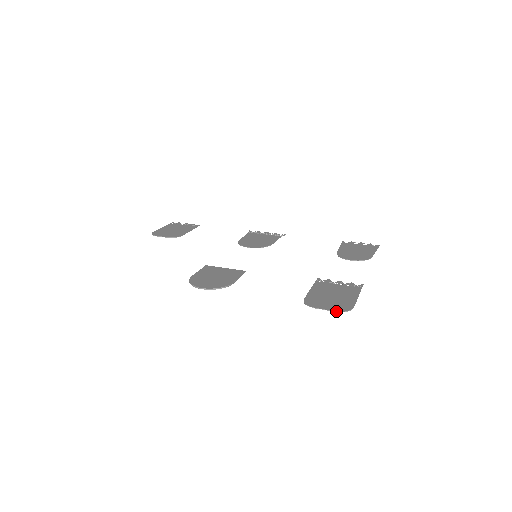
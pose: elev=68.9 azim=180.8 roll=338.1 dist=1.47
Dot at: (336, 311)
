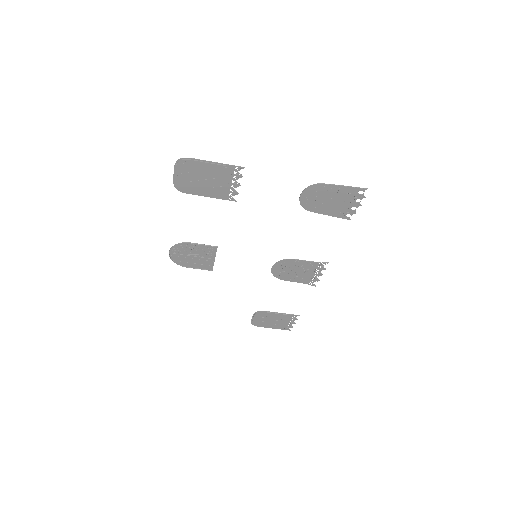
Dot at: (174, 166)
